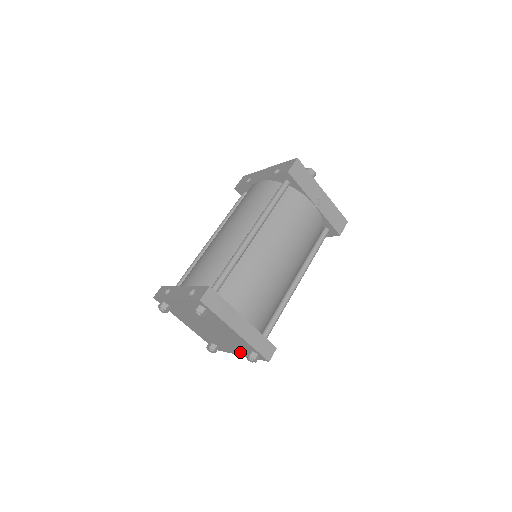
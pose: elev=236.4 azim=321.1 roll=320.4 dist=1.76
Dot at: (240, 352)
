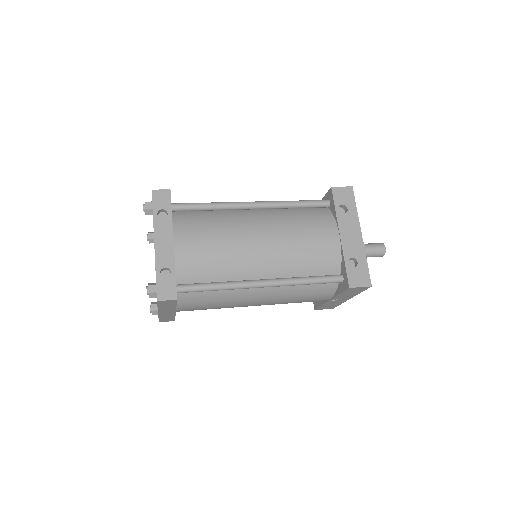
Dot at: occluded
